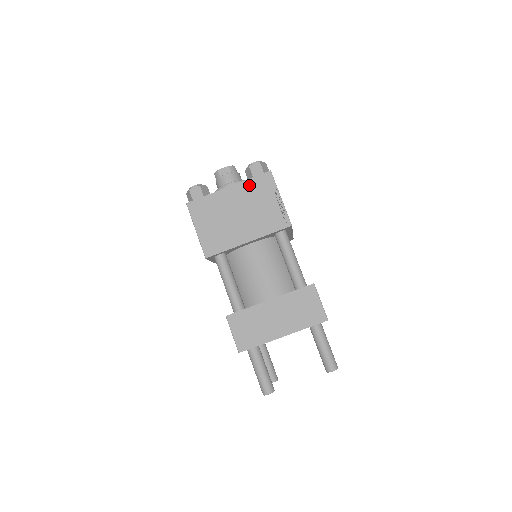
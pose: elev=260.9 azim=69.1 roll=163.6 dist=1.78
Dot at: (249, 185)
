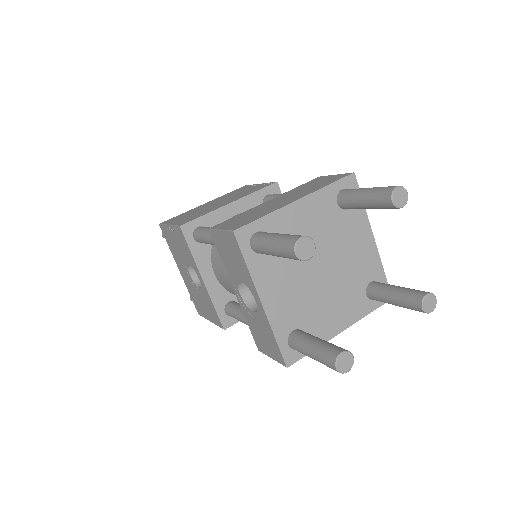
Dot at: (226, 195)
